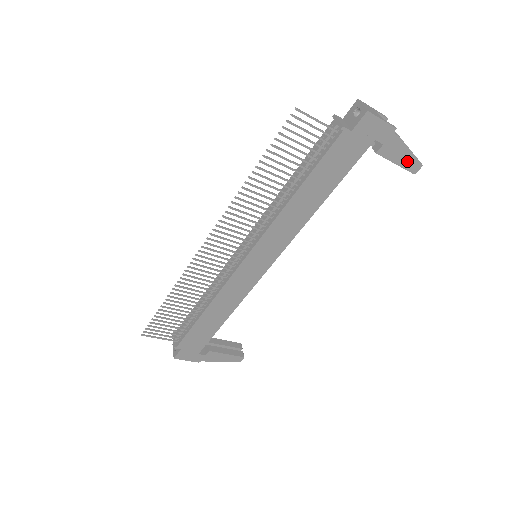
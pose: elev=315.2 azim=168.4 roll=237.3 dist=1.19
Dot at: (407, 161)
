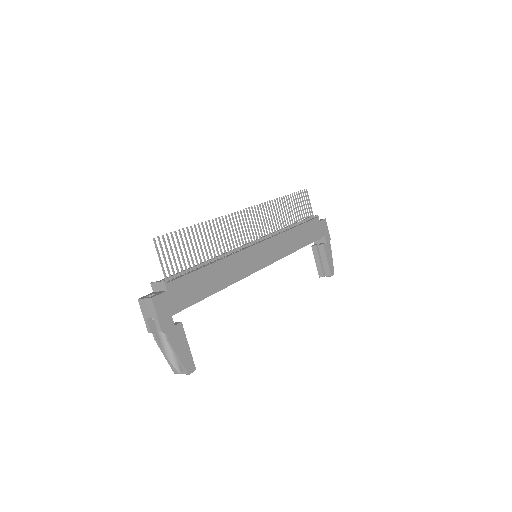
Dot at: (330, 264)
